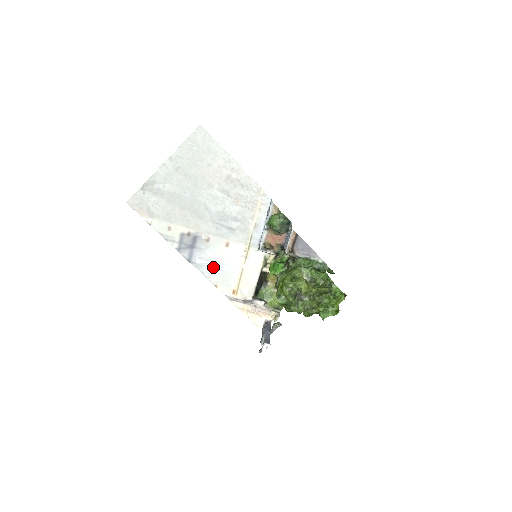
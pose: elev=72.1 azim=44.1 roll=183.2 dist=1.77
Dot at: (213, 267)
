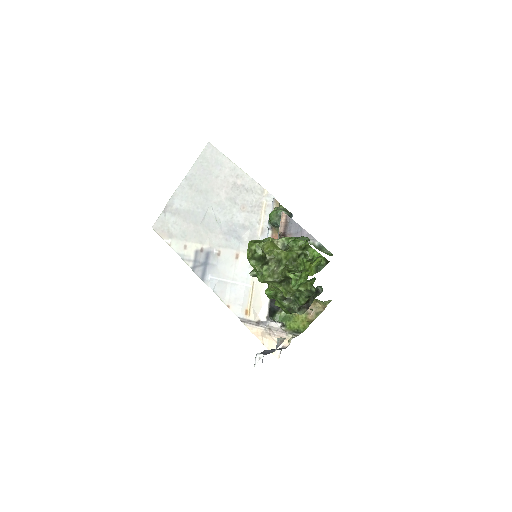
Dot at: (224, 284)
